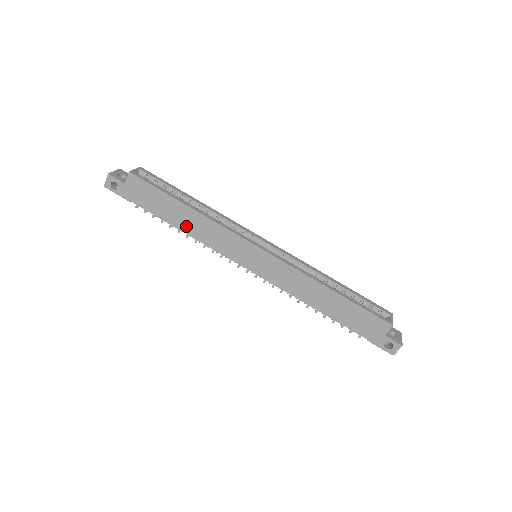
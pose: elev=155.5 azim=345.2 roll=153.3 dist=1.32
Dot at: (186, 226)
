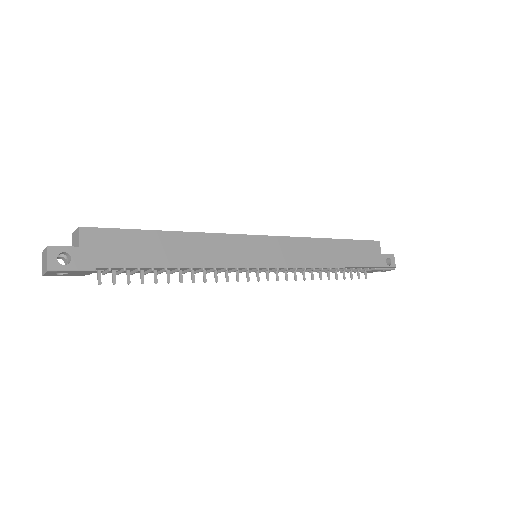
Dot at: (182, 258)
